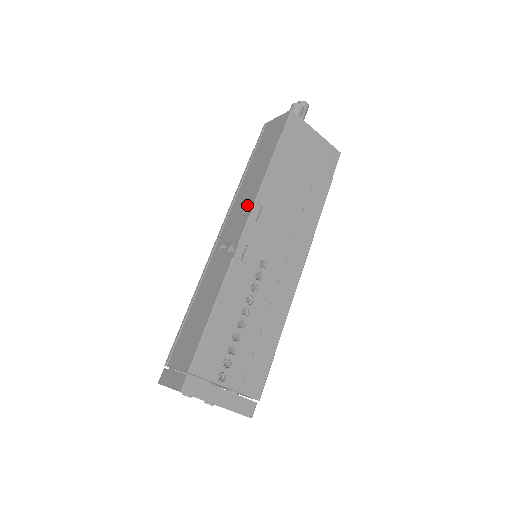
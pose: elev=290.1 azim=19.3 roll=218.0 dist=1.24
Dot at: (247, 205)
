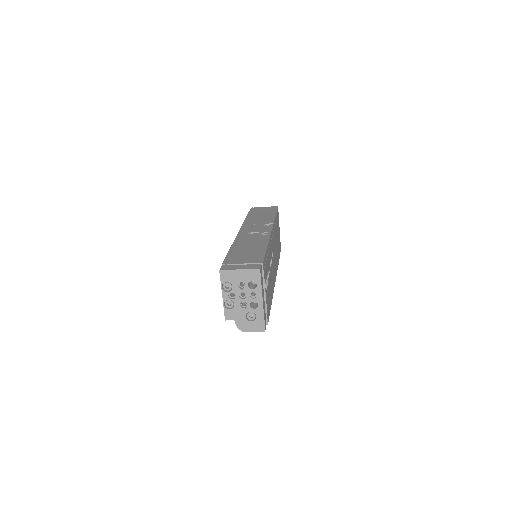
Dot at: (266, 224)
